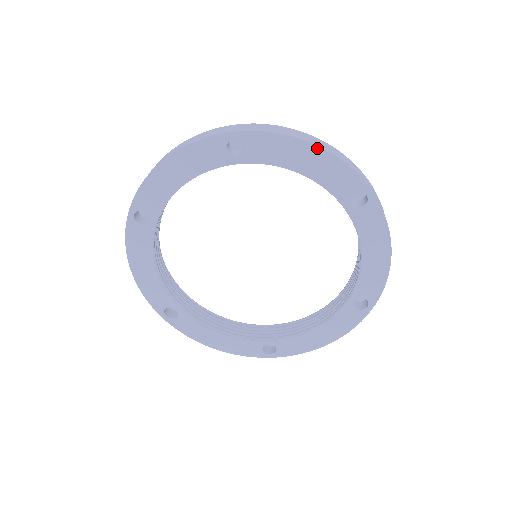
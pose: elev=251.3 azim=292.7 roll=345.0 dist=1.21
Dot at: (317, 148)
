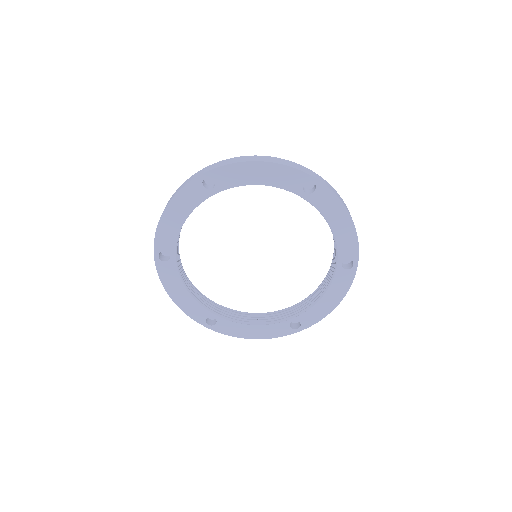
Dot at: (264, 163)
